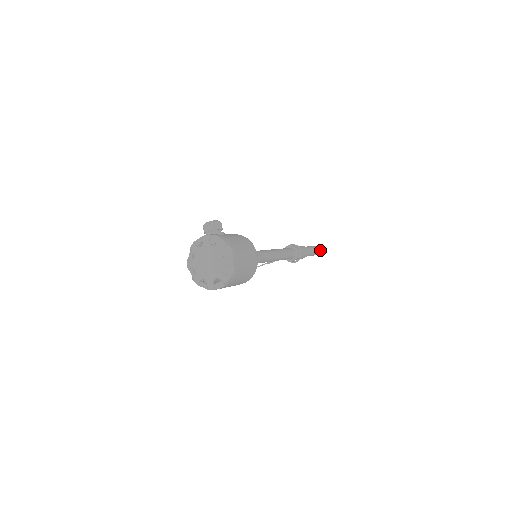
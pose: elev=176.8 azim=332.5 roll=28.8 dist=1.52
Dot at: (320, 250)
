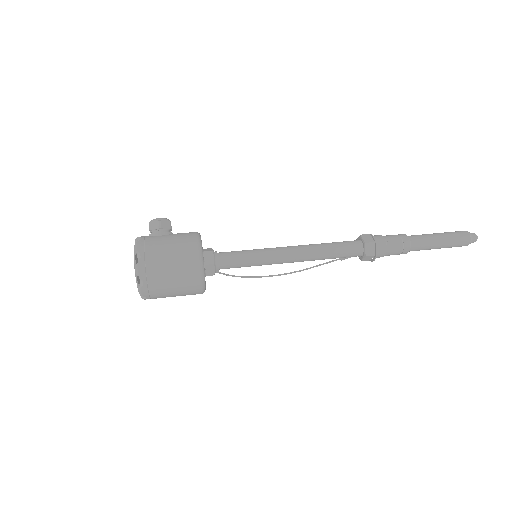
Dot at: (467, 238)
